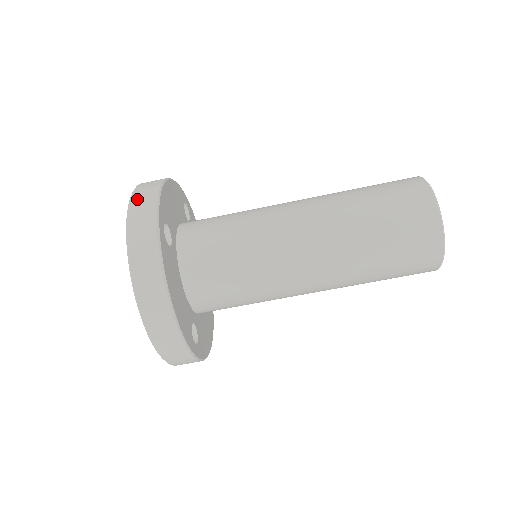
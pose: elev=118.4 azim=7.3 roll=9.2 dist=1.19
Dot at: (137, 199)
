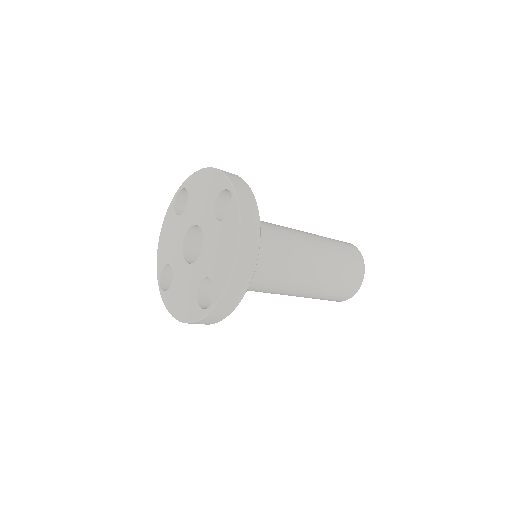
Dot at: (231, 176)
